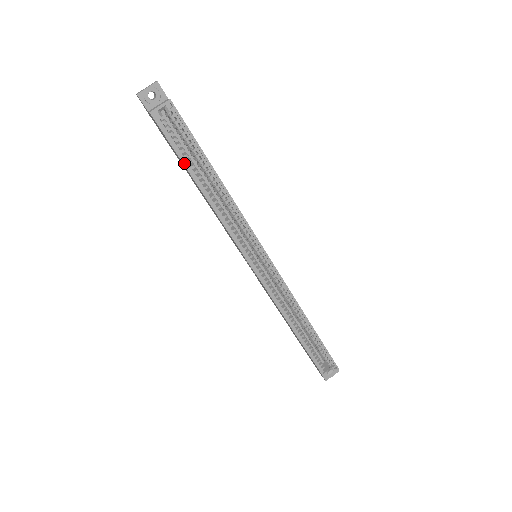
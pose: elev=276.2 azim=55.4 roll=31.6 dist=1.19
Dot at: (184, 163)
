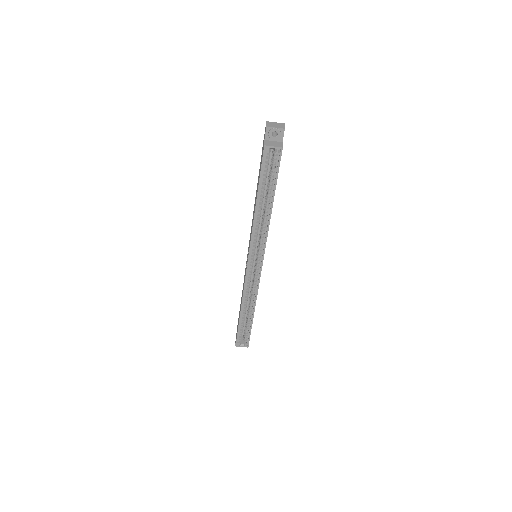
Dot at: (259, 185)
